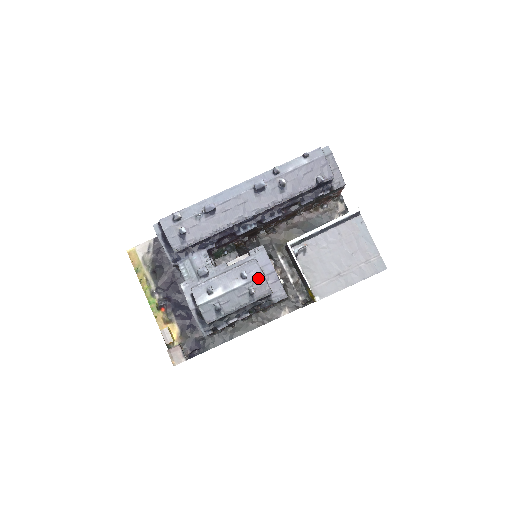
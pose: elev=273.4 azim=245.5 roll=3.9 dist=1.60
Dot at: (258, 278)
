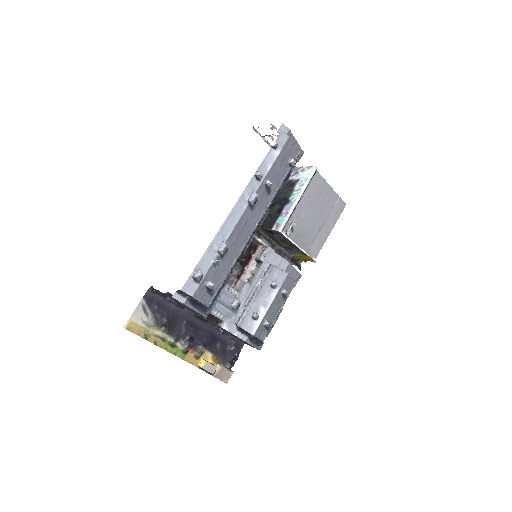
Dot at: (285, 280)
